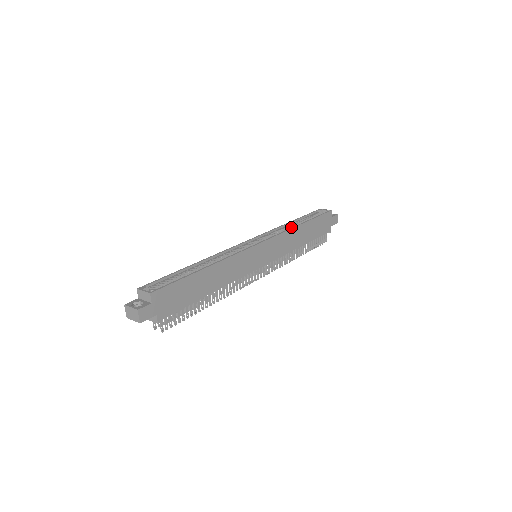
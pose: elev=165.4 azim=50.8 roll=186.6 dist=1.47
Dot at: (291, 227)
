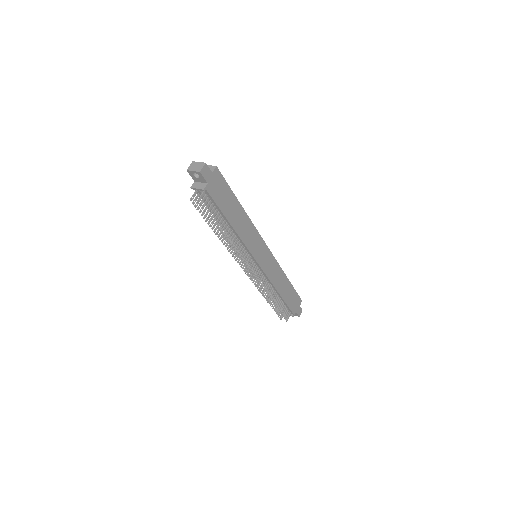
Dot at: occluded
